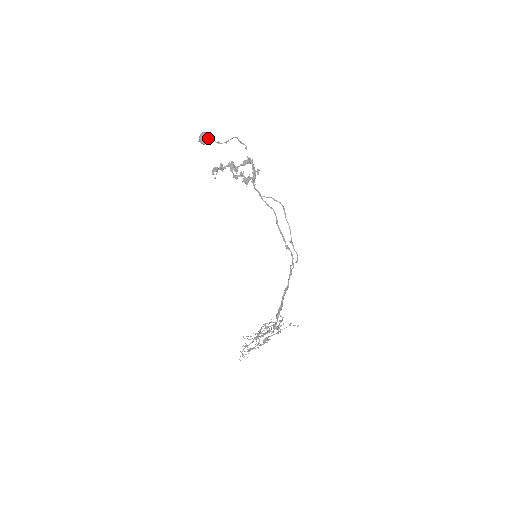
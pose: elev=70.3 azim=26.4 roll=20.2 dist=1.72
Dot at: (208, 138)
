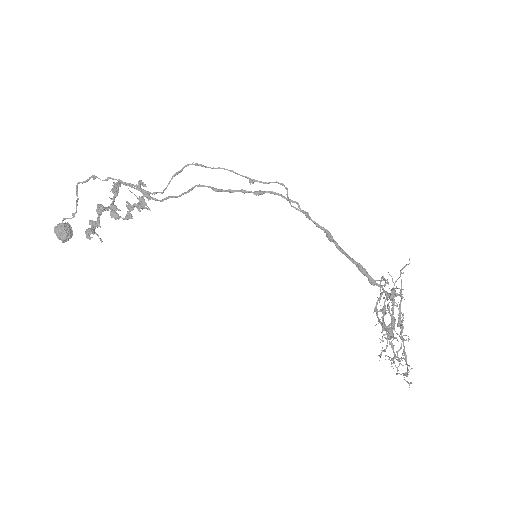
Dot at: (65, 227)
